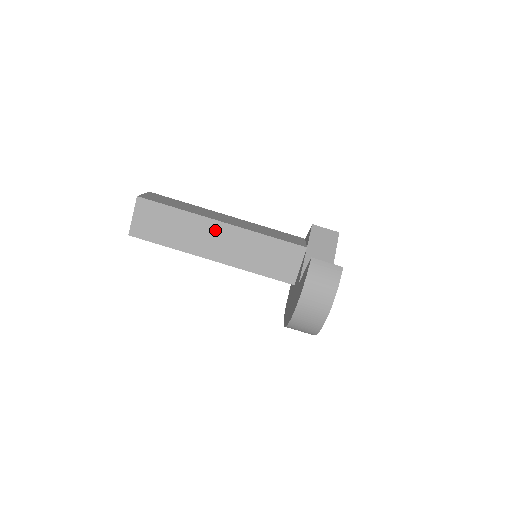
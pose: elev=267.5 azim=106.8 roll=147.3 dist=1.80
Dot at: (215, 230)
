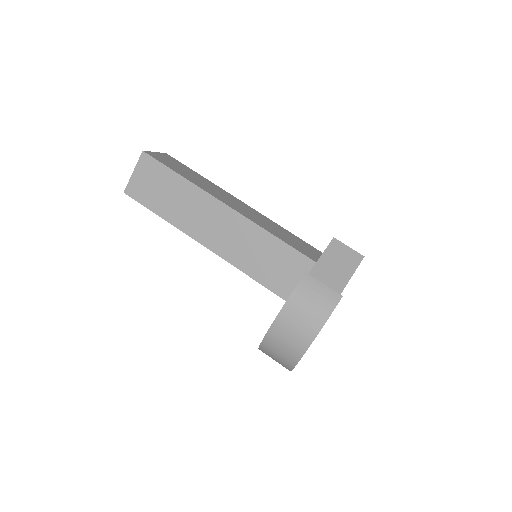
Dot at: (216, 212)
